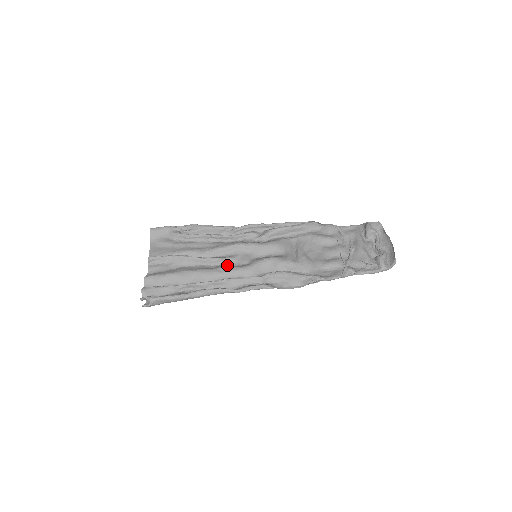
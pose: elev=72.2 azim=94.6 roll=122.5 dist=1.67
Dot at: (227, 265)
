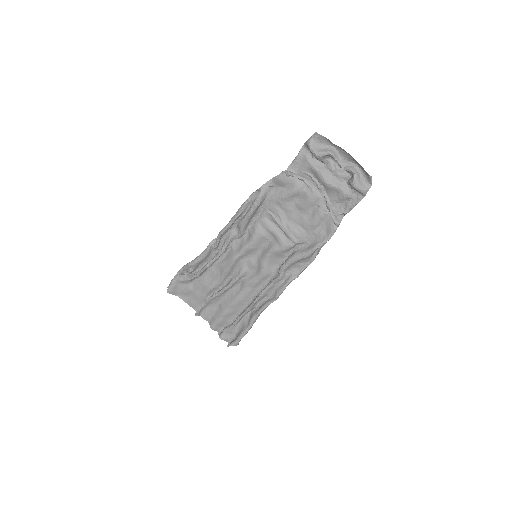
Dot at: (246, 280)
